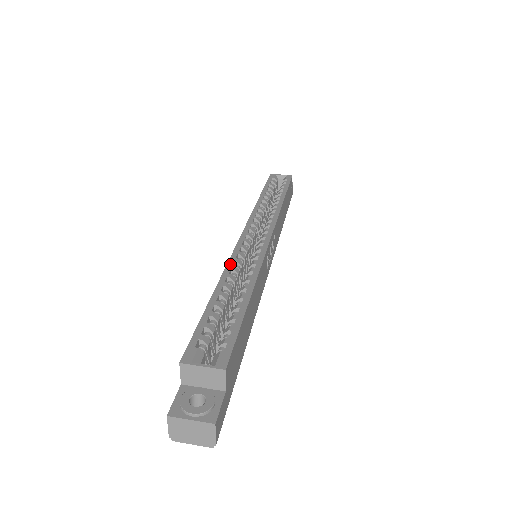
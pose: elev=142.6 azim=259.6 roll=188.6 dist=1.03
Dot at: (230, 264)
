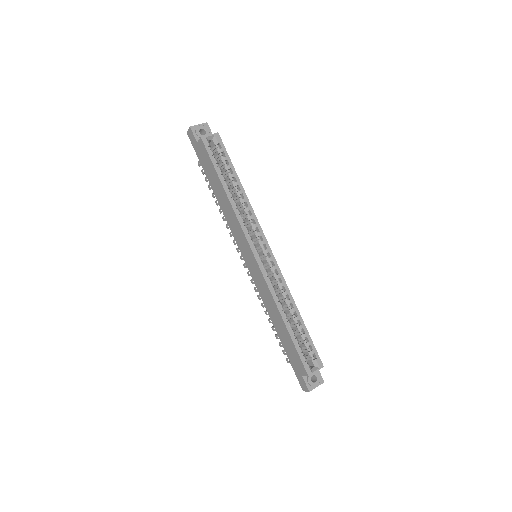
Dot at: (274, 296)
